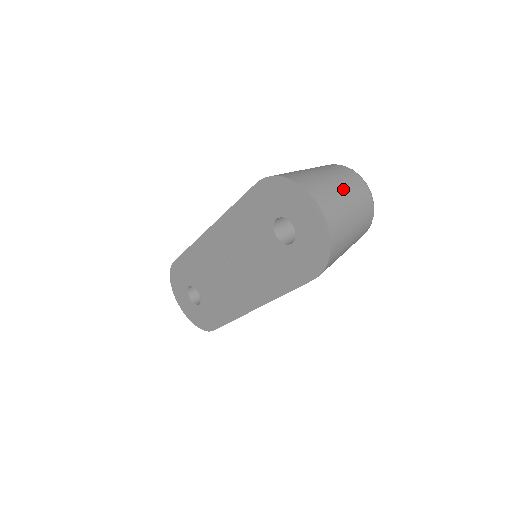
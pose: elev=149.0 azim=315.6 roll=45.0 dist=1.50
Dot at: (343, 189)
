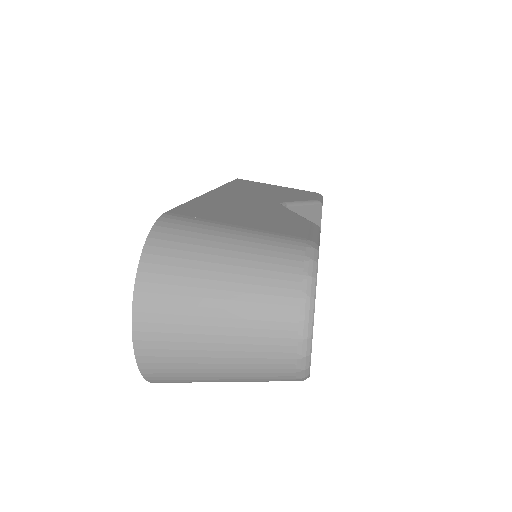
Dot at: (223, 325)
